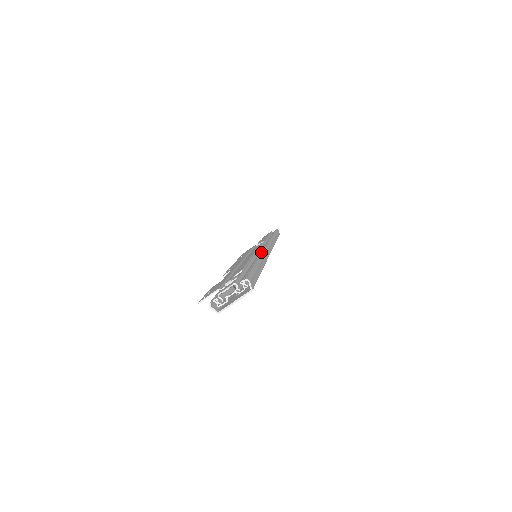
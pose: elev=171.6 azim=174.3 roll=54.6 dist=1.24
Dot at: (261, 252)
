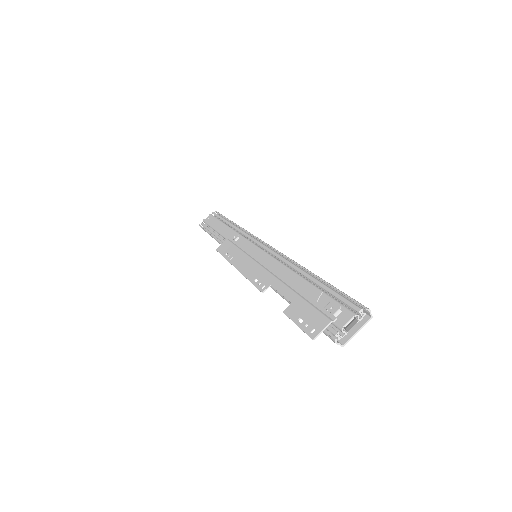
Dot at: (287, 258)
